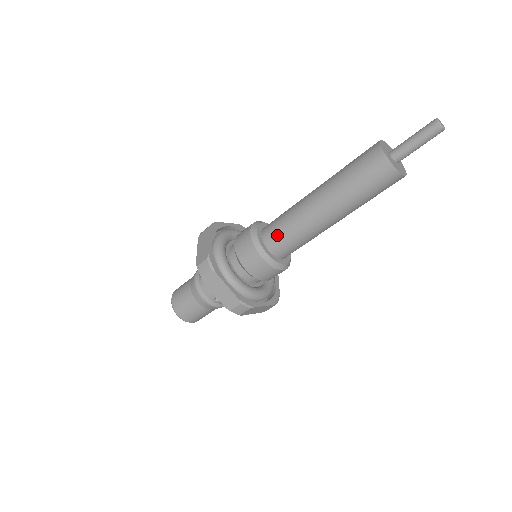
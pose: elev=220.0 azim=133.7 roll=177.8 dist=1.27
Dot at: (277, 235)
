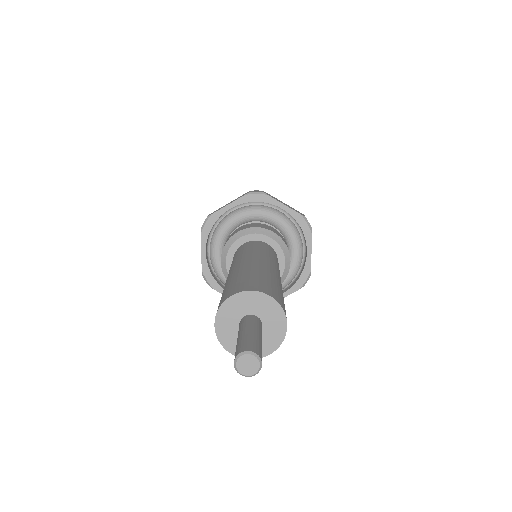
Dot at: occluded
